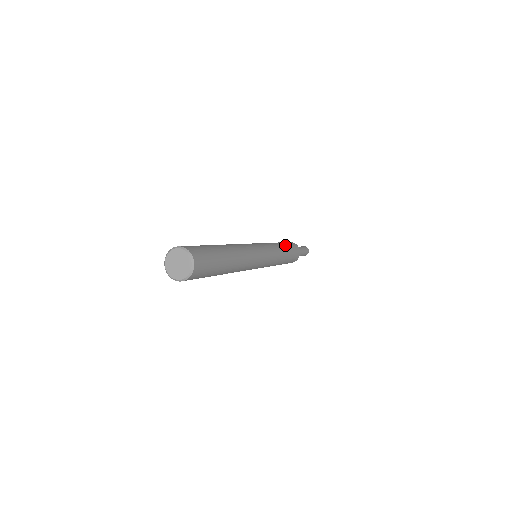
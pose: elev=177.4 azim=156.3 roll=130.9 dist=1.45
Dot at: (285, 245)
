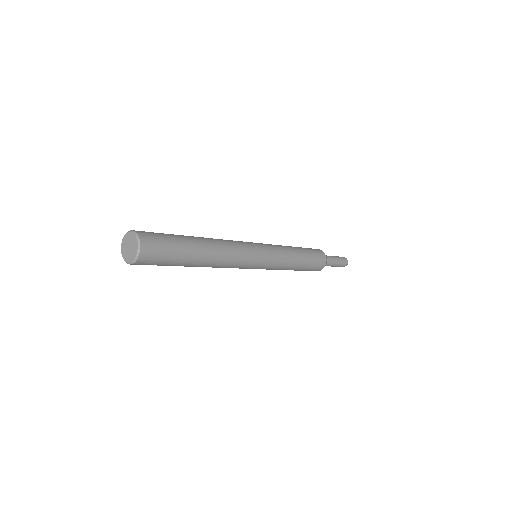
Dot at: (298, 247)
